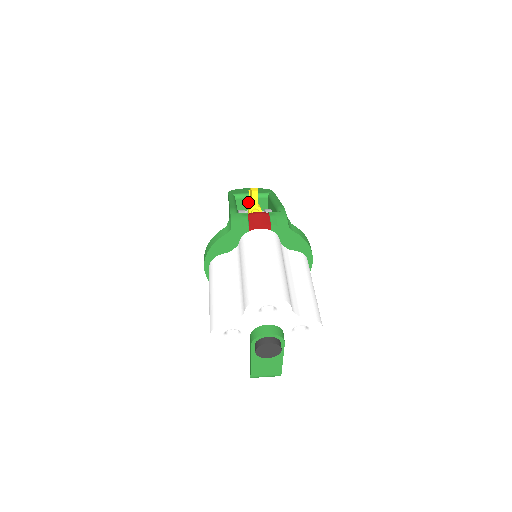
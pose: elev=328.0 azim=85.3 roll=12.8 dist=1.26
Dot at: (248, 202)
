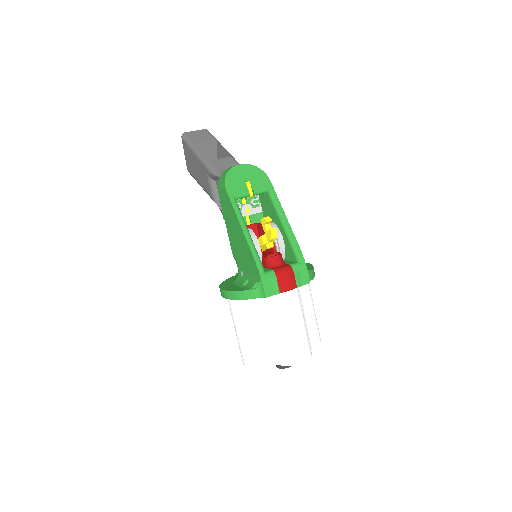
Dot at: (246, 197)
